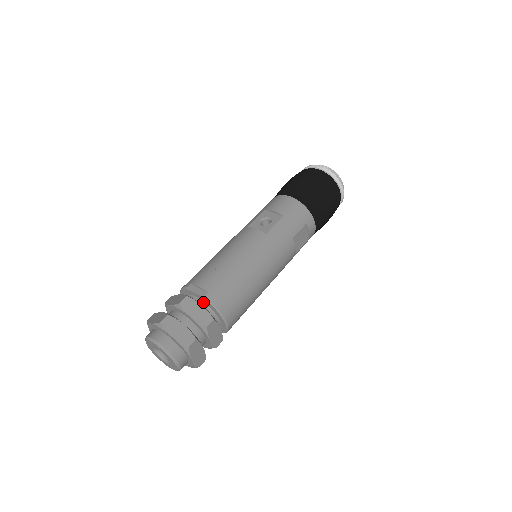
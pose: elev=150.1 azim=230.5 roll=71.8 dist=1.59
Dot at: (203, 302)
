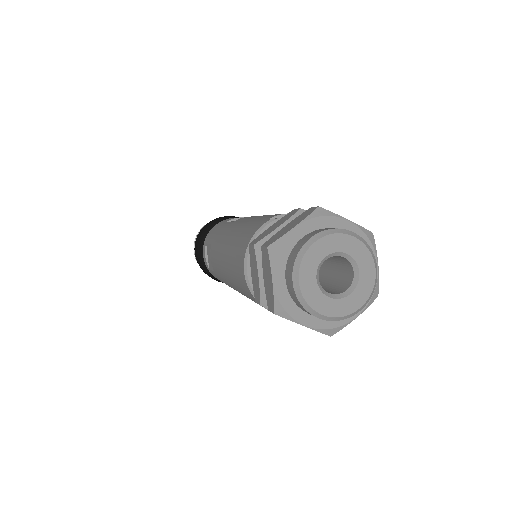
Dot at: occluded
